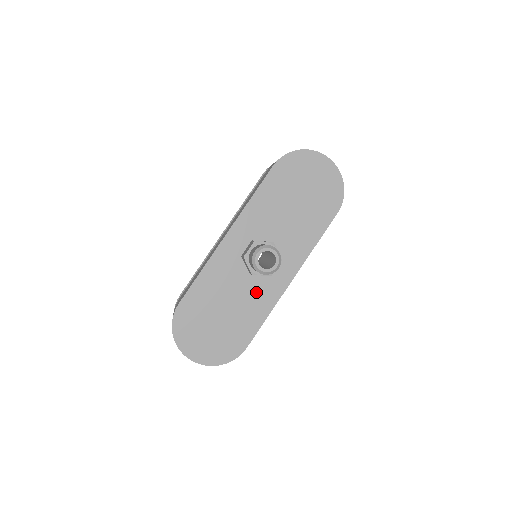
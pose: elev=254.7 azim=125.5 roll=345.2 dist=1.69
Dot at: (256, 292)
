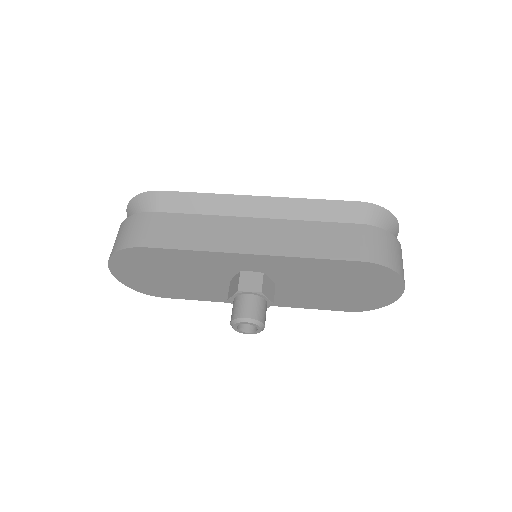
Dot at: (218, 289)
